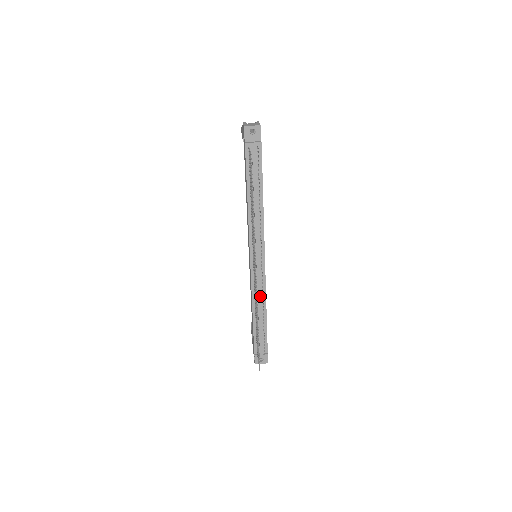
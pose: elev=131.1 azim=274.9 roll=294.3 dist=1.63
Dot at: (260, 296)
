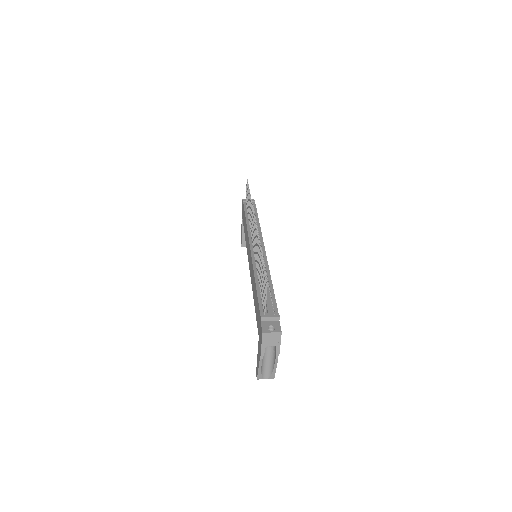
Dot at: occluded
